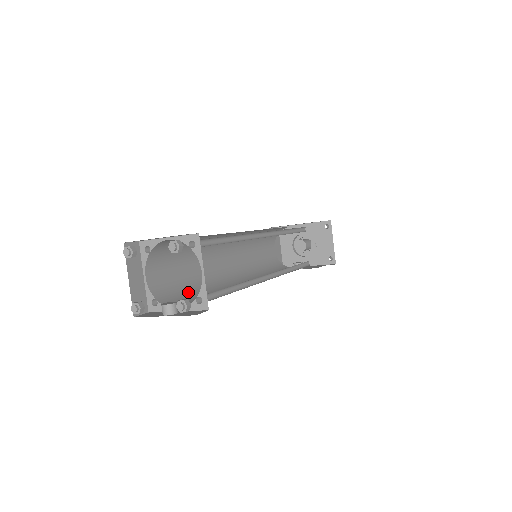
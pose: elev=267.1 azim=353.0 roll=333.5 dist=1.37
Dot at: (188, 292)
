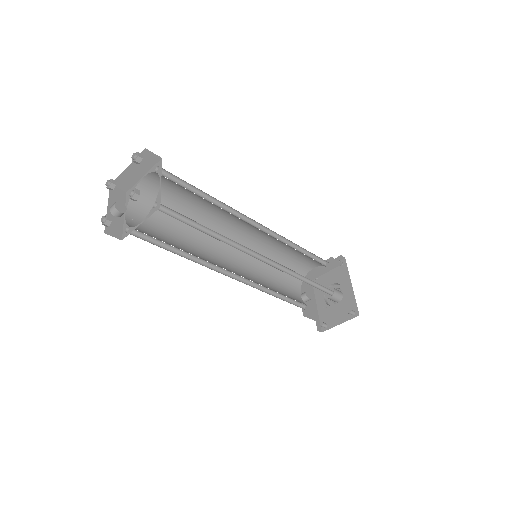
Dot at: occluded
